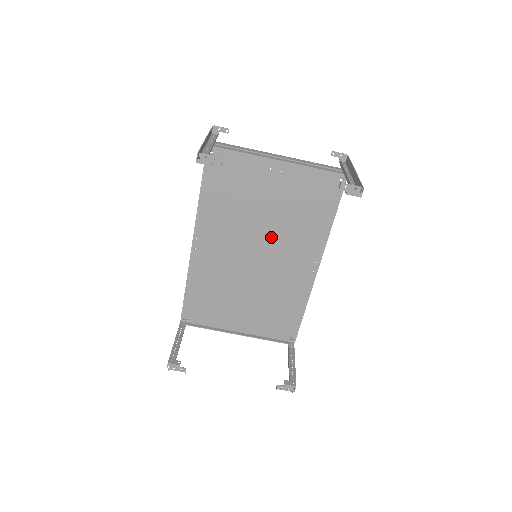
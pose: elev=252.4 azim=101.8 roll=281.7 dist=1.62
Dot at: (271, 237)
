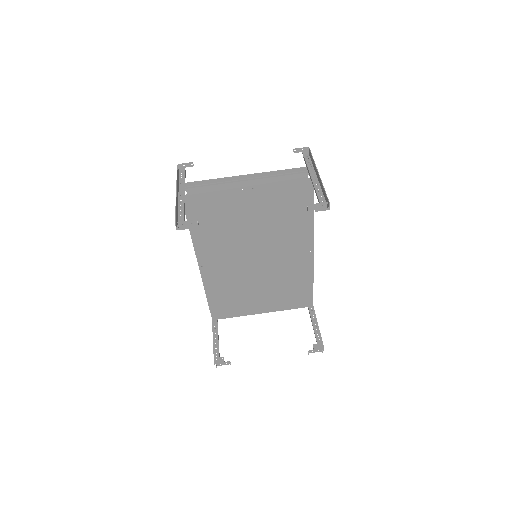
Dot at: (263, 238)
